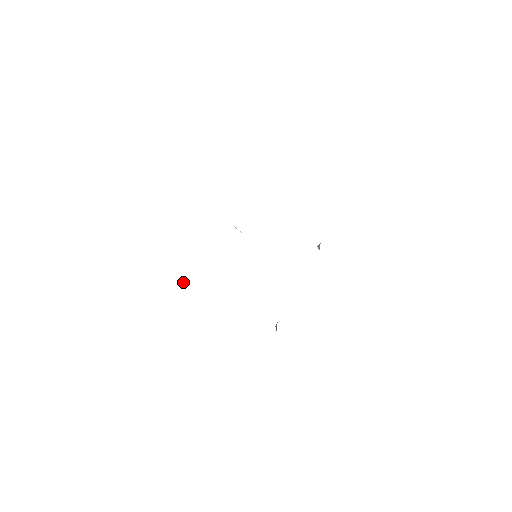
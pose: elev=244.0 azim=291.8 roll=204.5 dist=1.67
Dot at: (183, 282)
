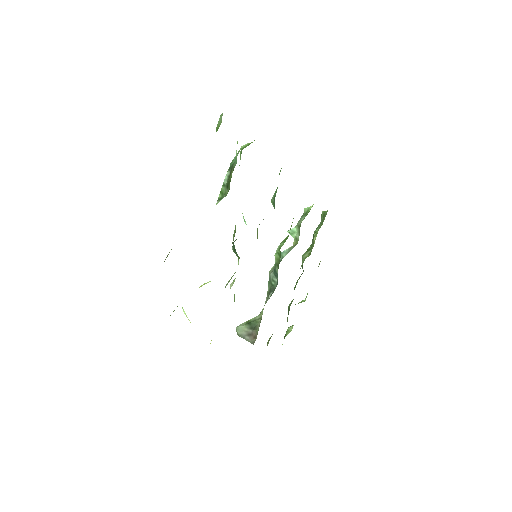
Dot at: occluded
